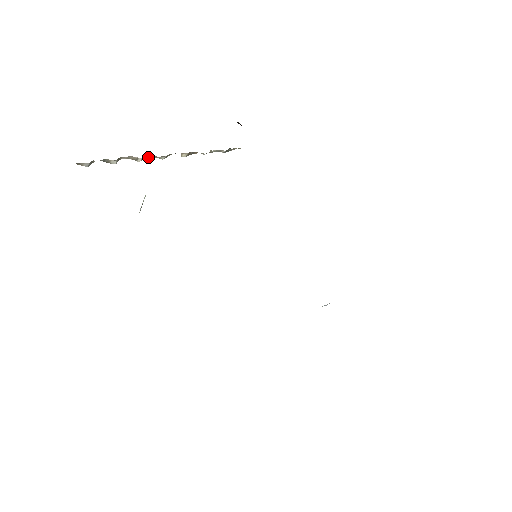
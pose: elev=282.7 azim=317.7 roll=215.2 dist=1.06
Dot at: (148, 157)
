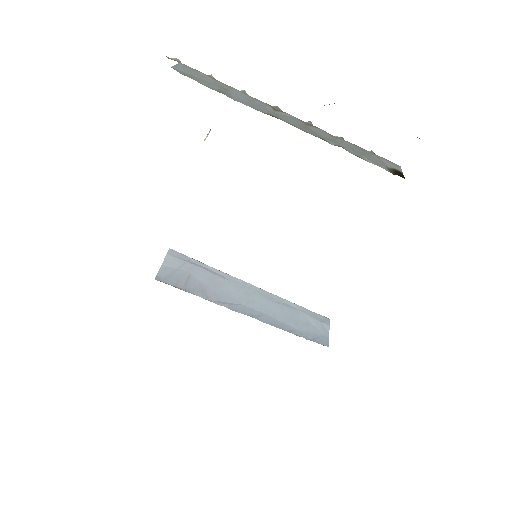
Dot at: (256, 99)
